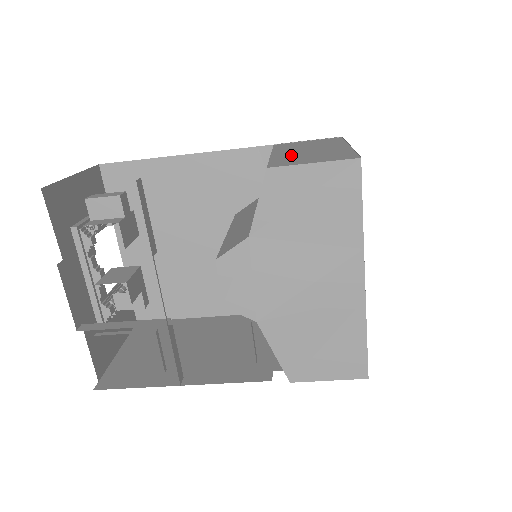
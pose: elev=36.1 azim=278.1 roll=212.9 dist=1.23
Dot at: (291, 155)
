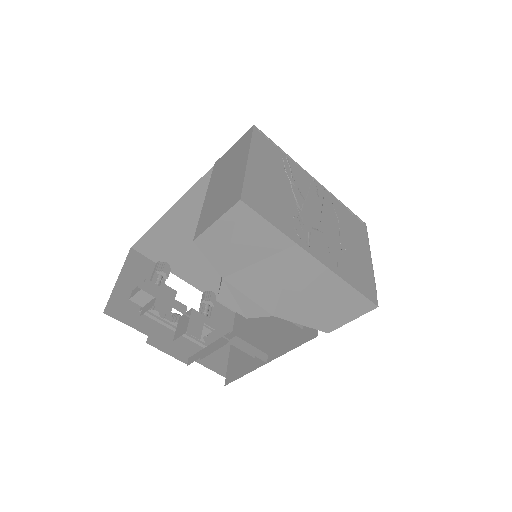
Dot at: (212, 200)
